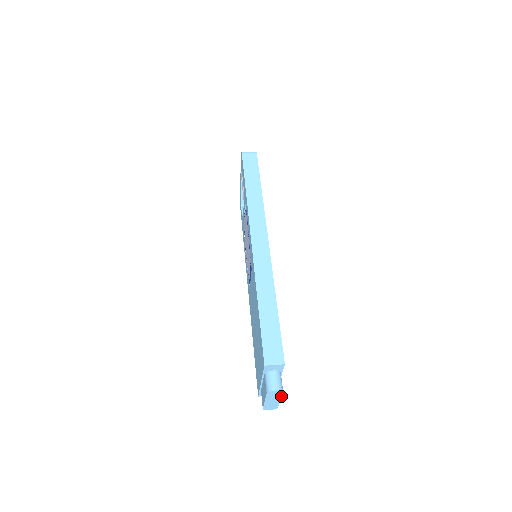
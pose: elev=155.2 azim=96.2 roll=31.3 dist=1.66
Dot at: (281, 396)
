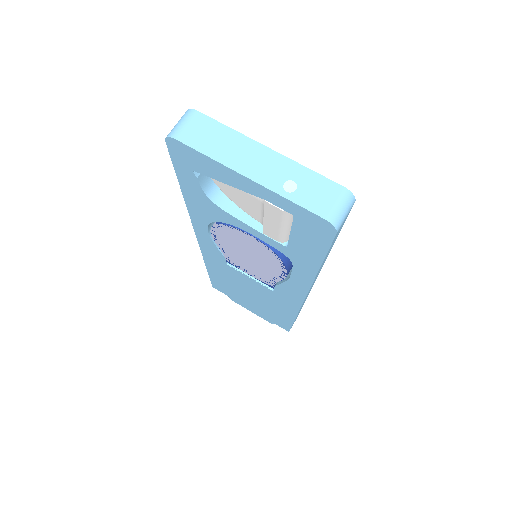
Dot at: occluded
